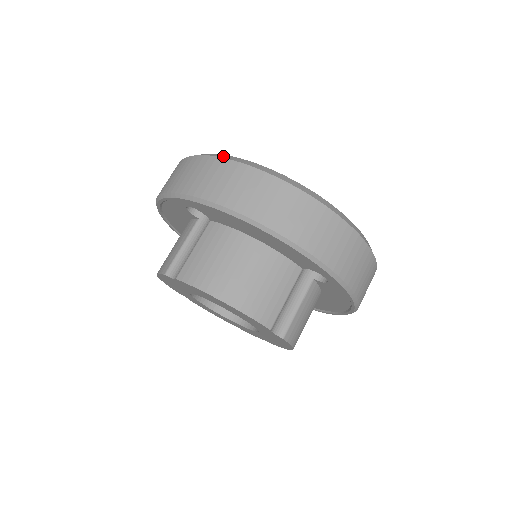
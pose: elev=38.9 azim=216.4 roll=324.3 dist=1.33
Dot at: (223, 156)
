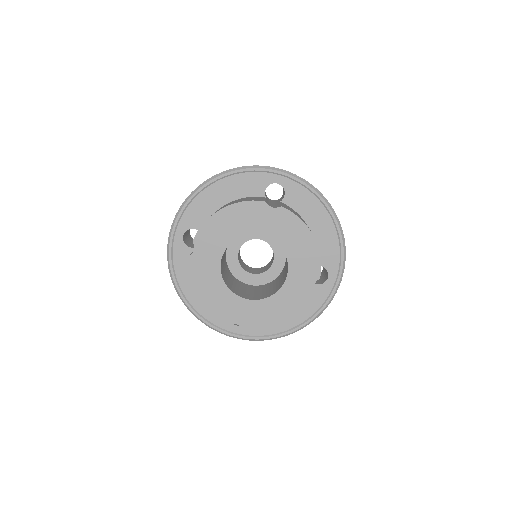
Dot at: occluded
